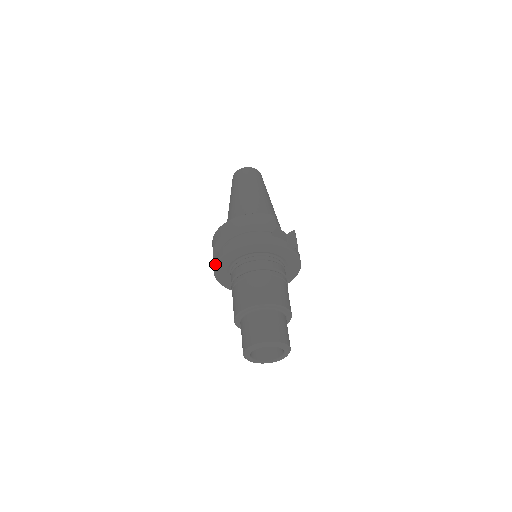
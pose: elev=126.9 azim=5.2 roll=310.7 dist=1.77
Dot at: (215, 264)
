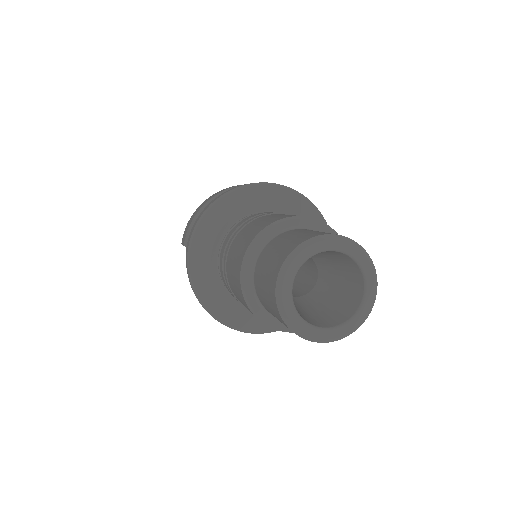
Dot at: (212, 203)
